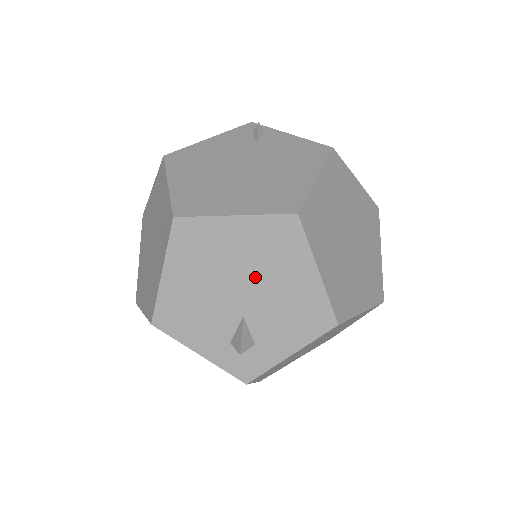
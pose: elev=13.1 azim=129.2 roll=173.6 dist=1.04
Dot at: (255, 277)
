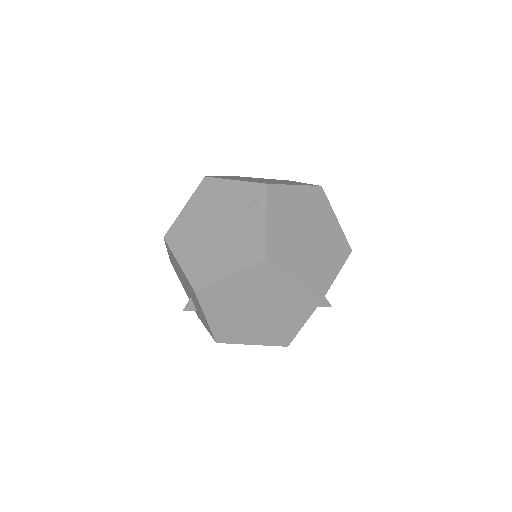
Dot at: (190, 291)
